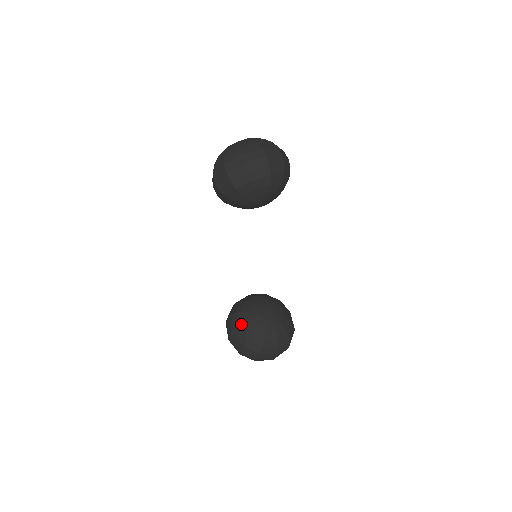
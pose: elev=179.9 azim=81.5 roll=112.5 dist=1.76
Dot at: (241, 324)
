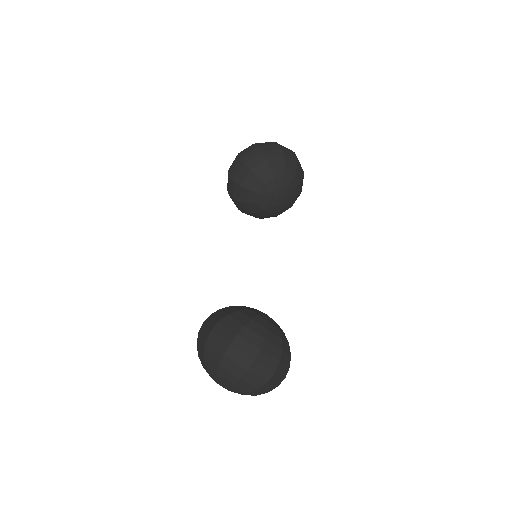
Dot at: (235, 311)
